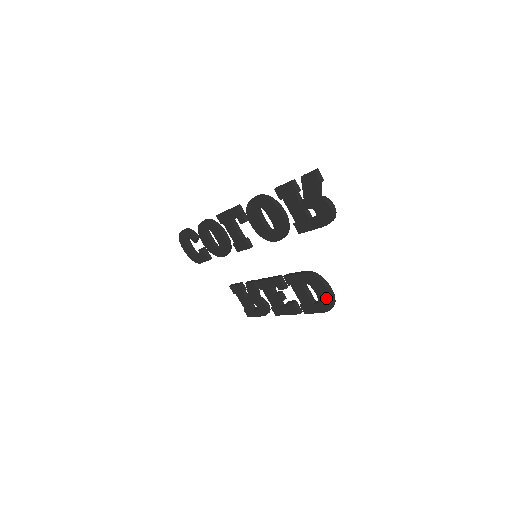
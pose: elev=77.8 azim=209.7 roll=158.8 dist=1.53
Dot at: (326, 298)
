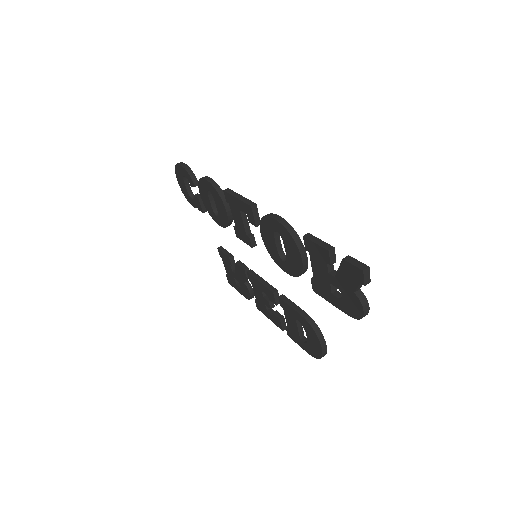
Dot at: (316, 350)
